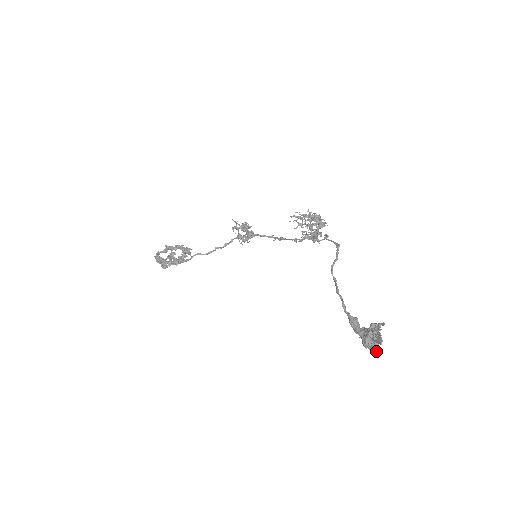
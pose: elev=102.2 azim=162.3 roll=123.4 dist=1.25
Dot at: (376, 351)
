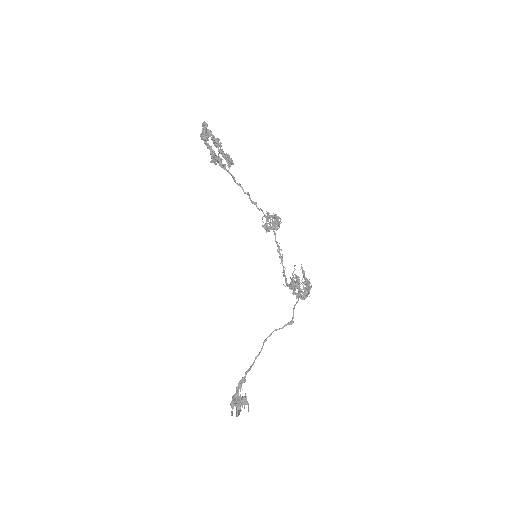
Dot at: (231, 415)
